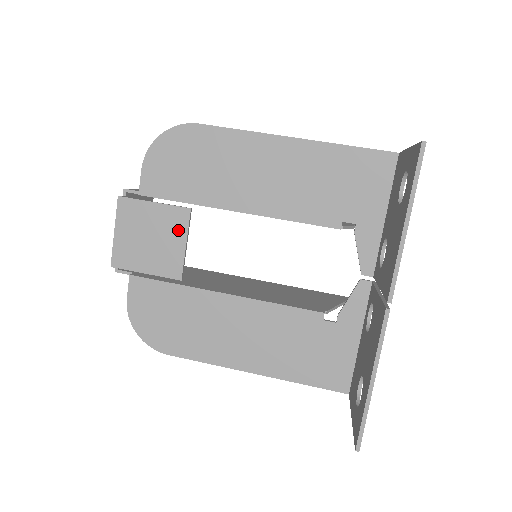
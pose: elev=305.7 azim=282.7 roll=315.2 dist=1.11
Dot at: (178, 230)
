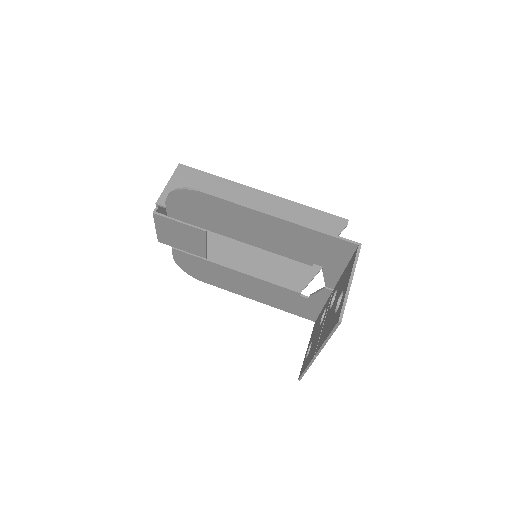
Dot at: (199, 238)
